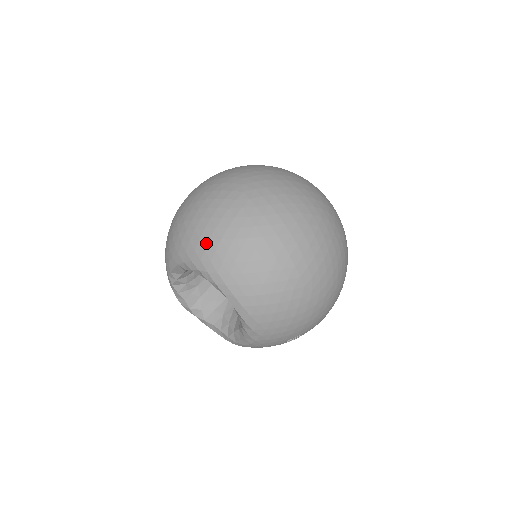
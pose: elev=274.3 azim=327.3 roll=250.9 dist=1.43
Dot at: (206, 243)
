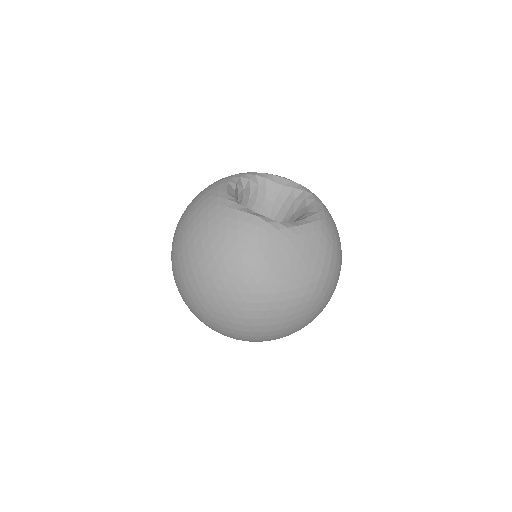
Dot at: occluded
